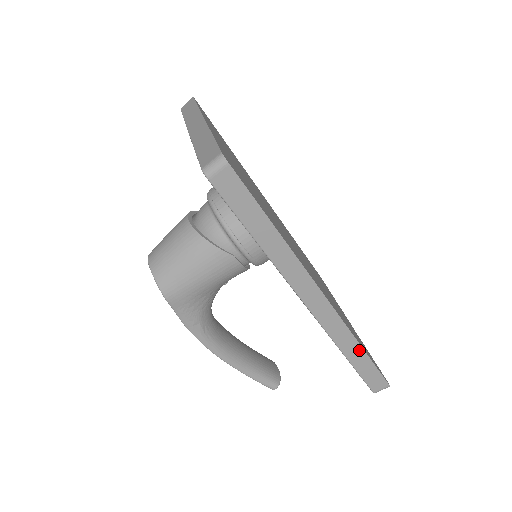
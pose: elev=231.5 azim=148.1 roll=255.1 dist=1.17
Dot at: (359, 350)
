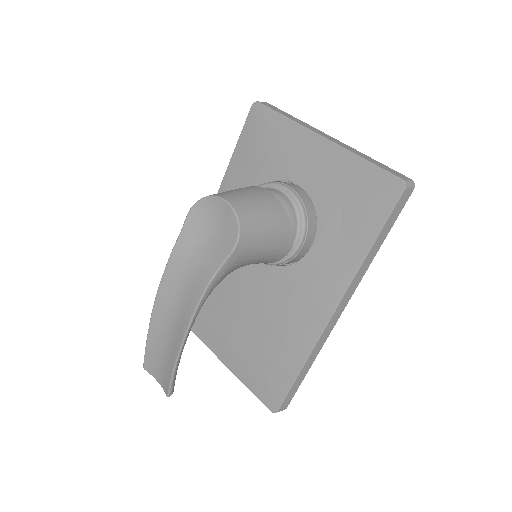
Dot at: (309, 367)
